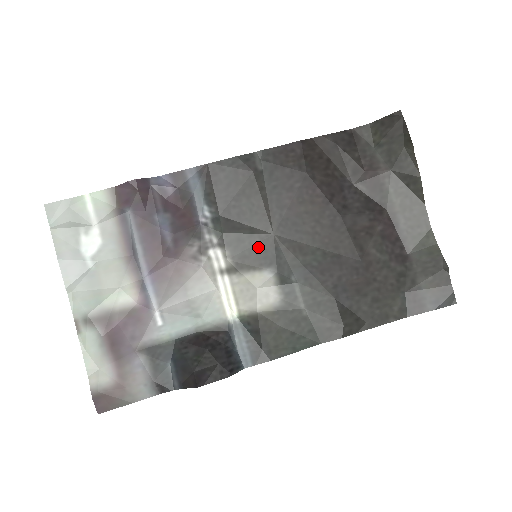
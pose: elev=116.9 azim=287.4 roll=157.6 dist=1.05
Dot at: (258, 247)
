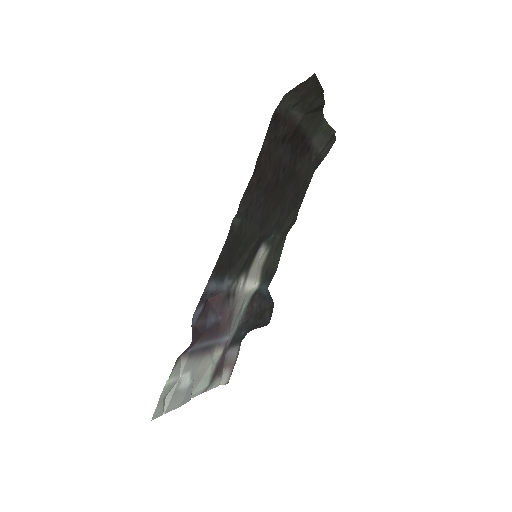
Dot at: (254, 251)
